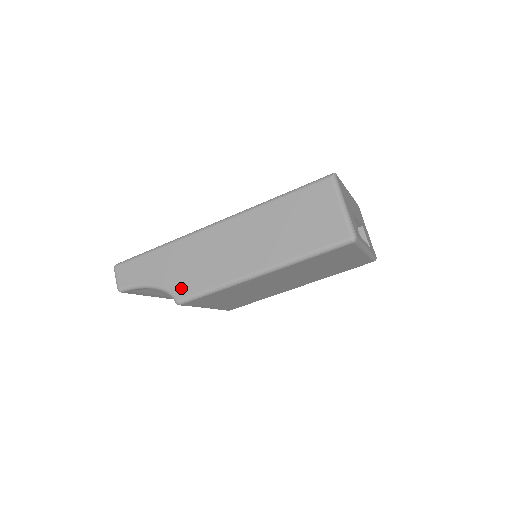
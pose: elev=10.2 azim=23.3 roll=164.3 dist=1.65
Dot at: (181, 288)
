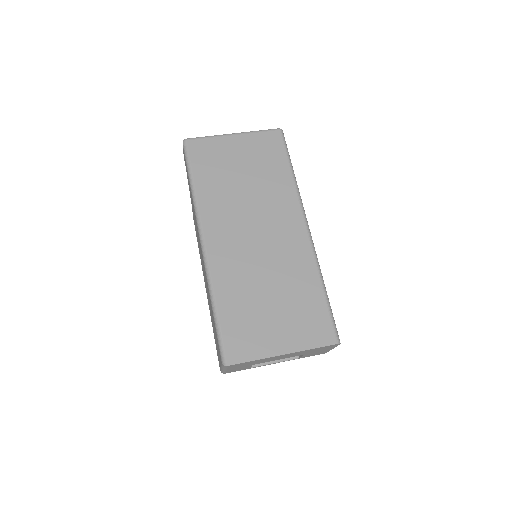
Dot at: occluded
